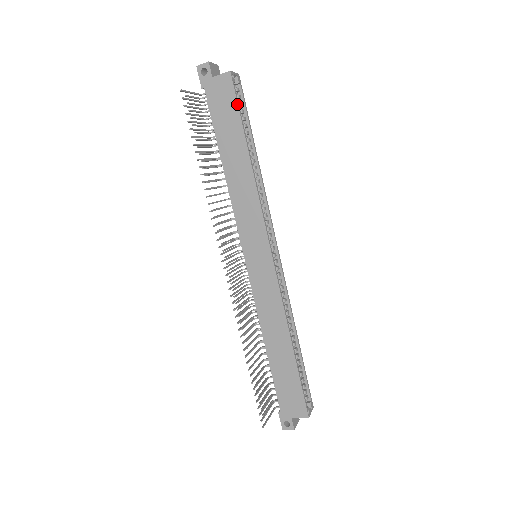
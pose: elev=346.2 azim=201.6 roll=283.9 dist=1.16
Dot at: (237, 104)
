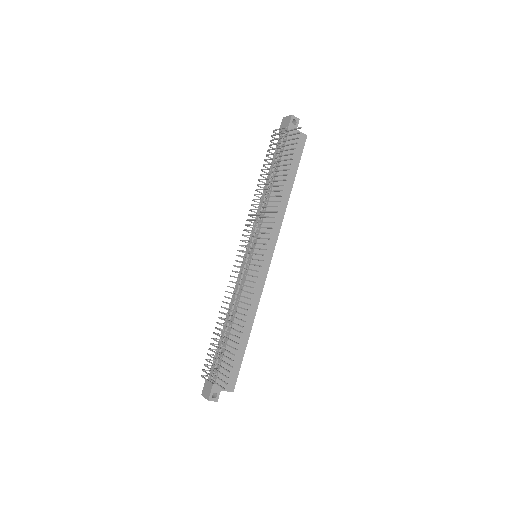
Dot at: occluded
